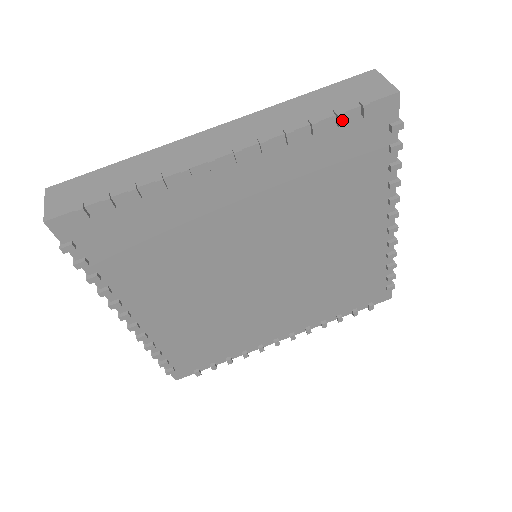
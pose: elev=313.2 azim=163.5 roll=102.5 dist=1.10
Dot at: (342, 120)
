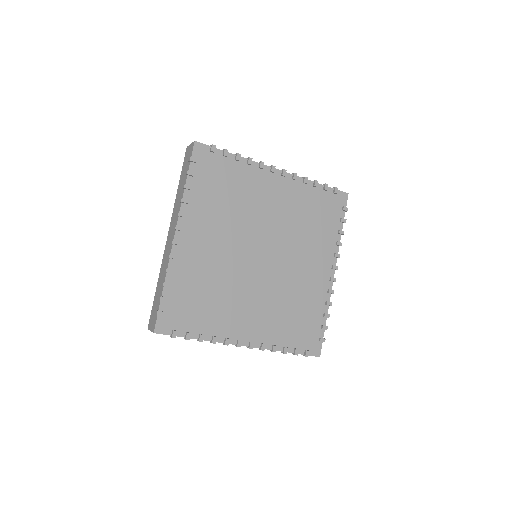
Dot at: (326, 187)
